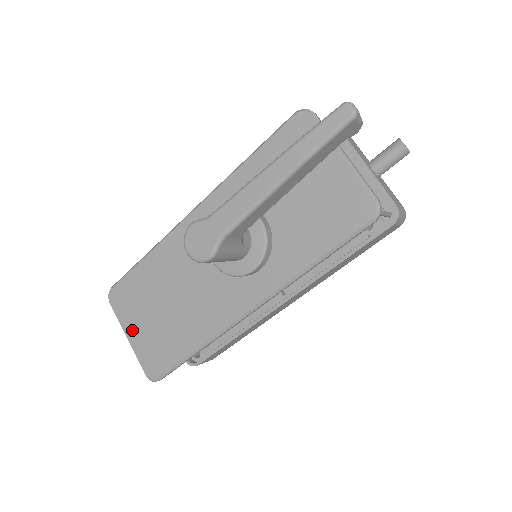
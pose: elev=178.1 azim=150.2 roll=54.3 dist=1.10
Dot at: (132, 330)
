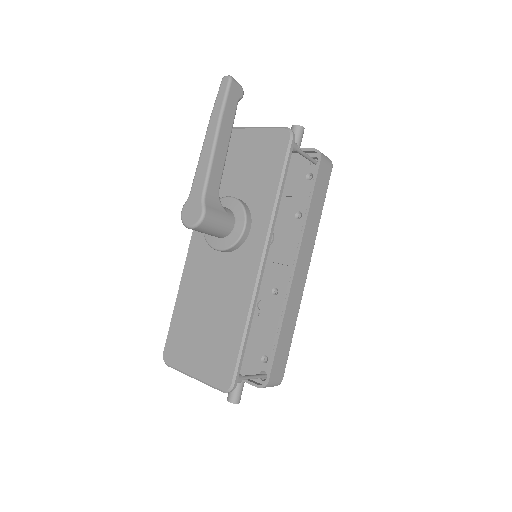
Dot at: (193, 366)
